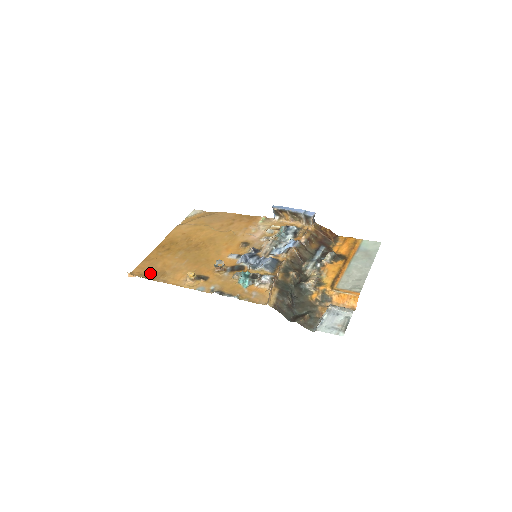
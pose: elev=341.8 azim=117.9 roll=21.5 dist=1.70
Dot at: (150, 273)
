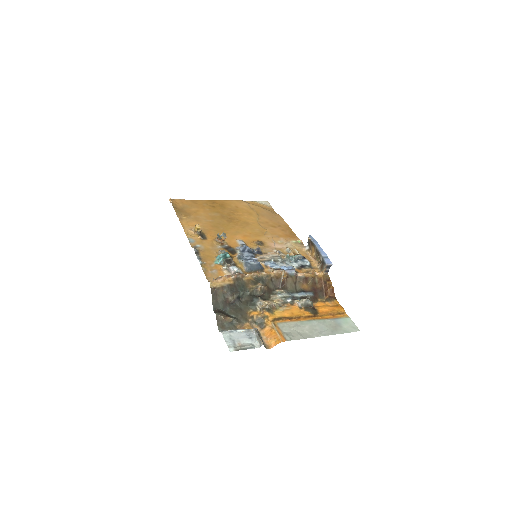
Dot at: (181, 208)
